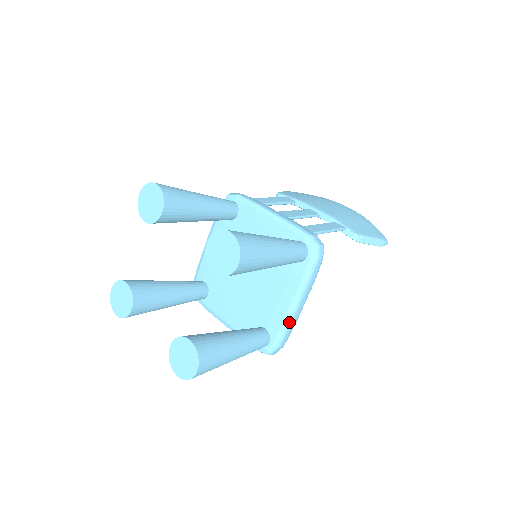
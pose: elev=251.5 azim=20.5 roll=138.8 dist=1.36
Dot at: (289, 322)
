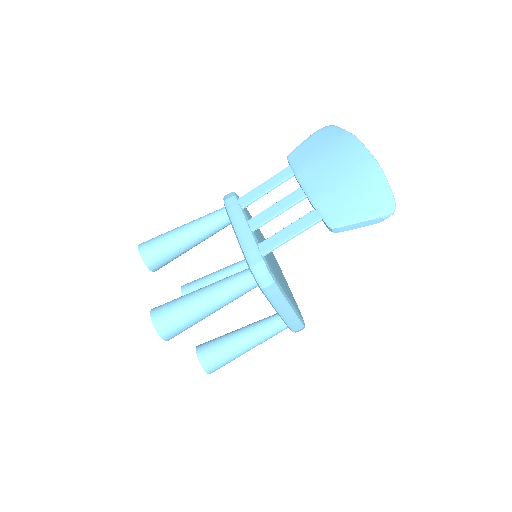
Dot at: (284, 321)
